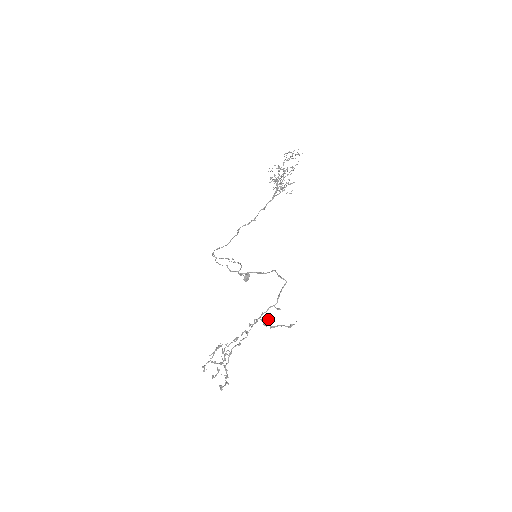
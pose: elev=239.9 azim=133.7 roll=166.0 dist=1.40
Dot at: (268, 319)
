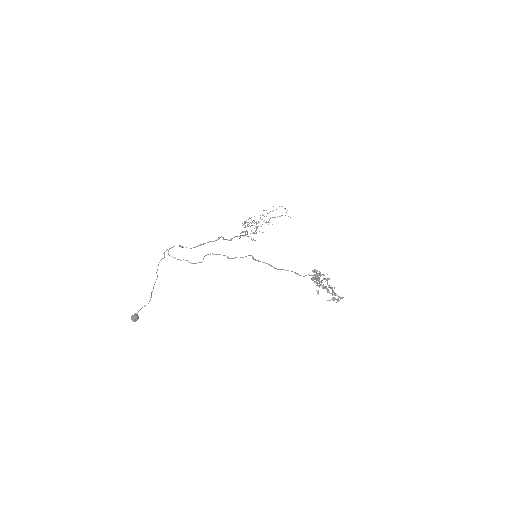
Dot at: occluded
